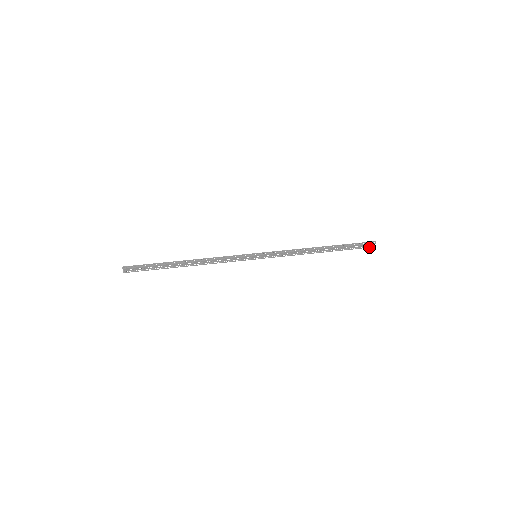
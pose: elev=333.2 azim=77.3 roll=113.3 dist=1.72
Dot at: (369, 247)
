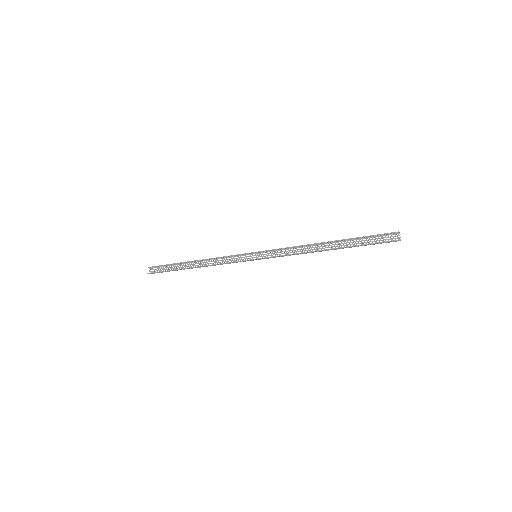
Dot at: (392, 241)
